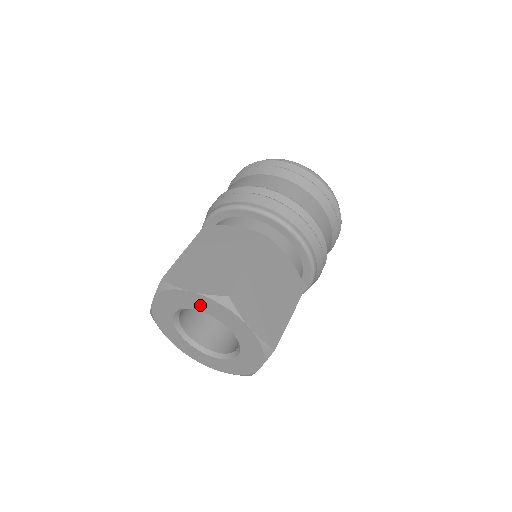
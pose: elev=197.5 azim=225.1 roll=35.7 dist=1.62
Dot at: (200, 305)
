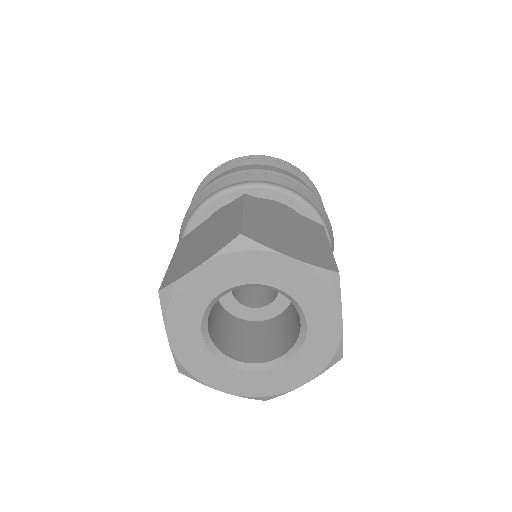
Dot at: (288, 280)
